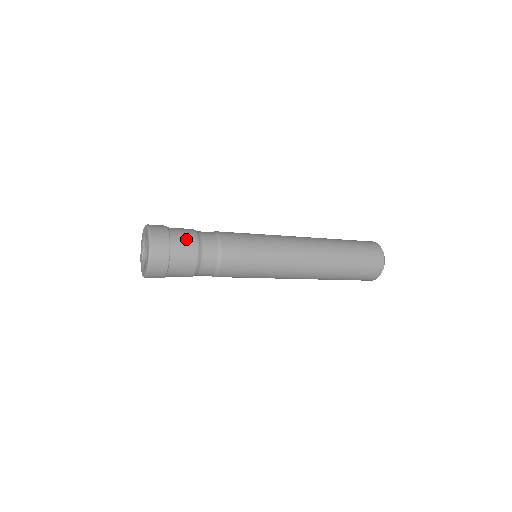
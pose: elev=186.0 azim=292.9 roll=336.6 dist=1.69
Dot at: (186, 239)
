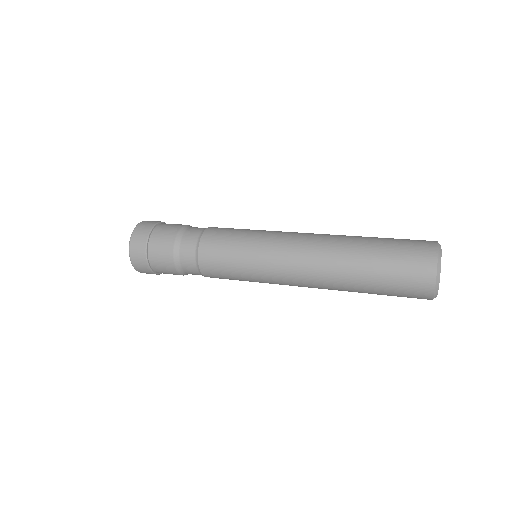
Dot at: (170, 228)
